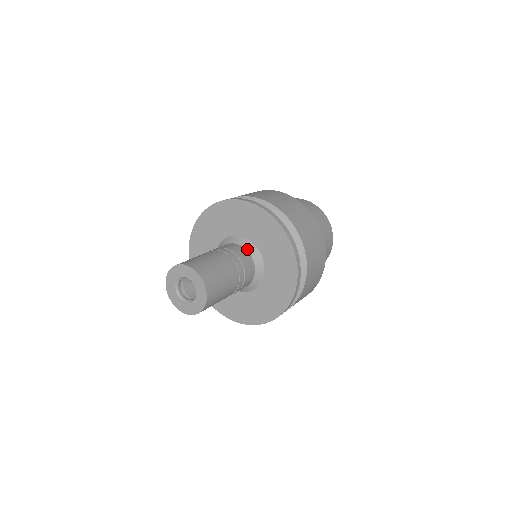
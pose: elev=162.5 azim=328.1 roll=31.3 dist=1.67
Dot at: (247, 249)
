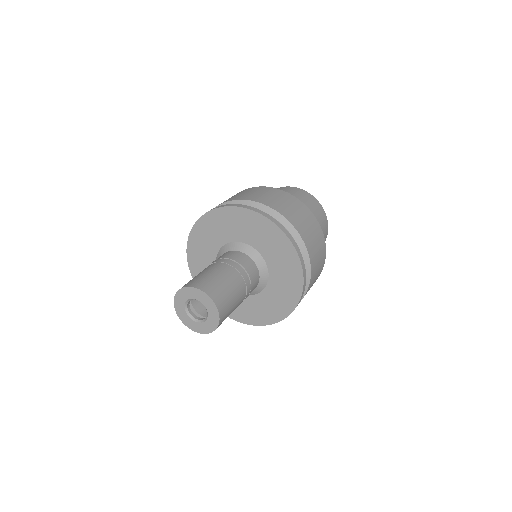
Dot at: (256, 263)
